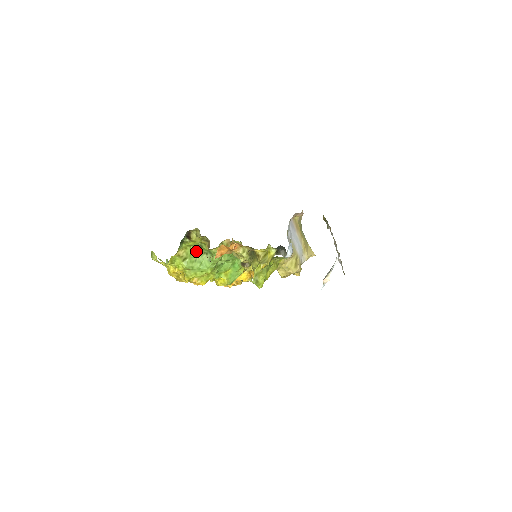
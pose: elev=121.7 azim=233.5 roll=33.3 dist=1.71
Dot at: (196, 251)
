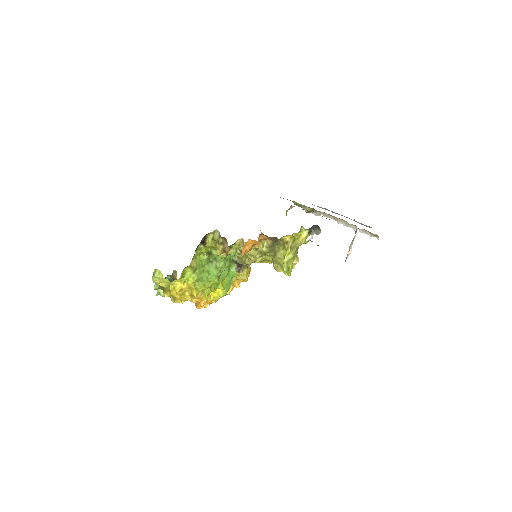
Dot at: (205, 259)
